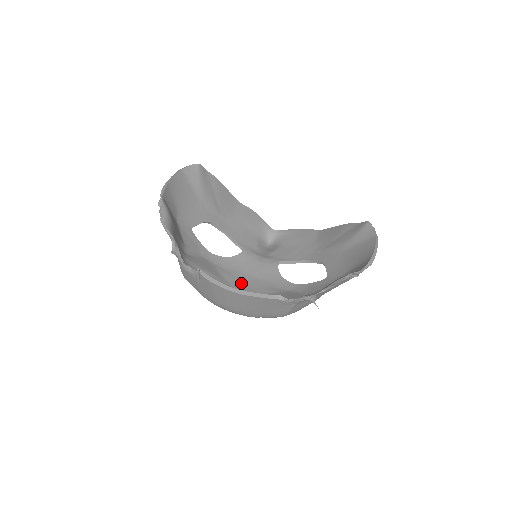
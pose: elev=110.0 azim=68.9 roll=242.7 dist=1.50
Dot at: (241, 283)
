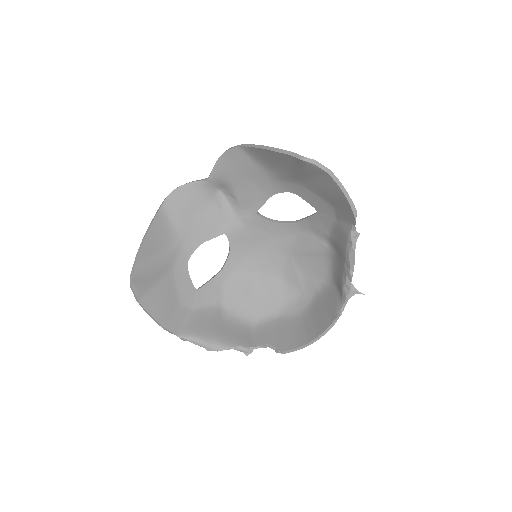
Dot at: (263, 260)
